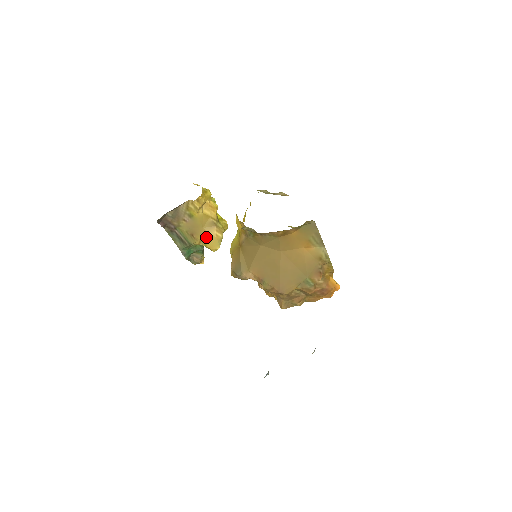
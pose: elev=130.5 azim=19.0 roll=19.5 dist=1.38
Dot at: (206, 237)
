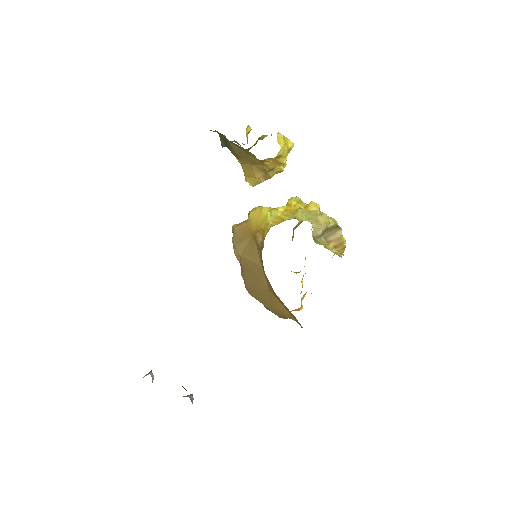
Dot at: (248, 170)
